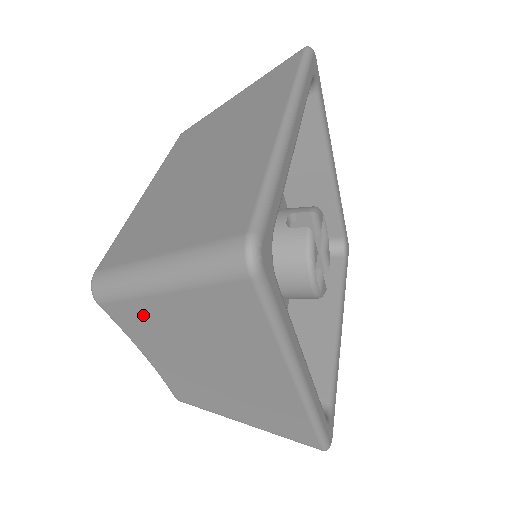
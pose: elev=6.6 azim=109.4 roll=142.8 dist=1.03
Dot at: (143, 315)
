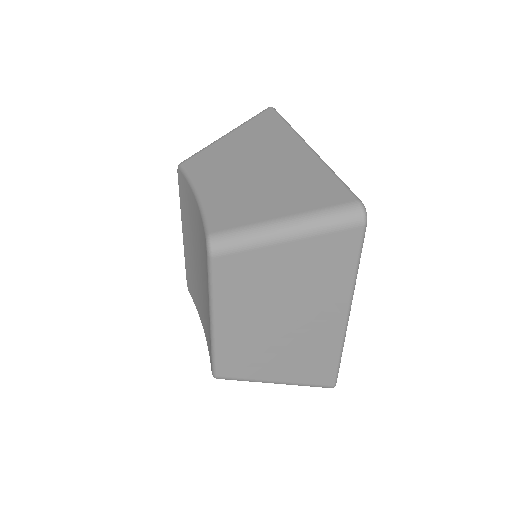
Dot at: occluded
